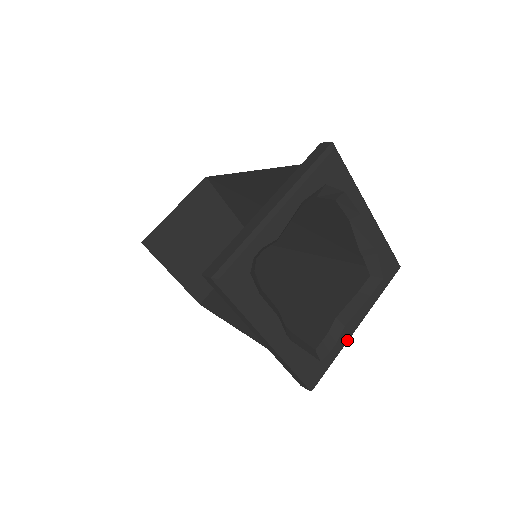
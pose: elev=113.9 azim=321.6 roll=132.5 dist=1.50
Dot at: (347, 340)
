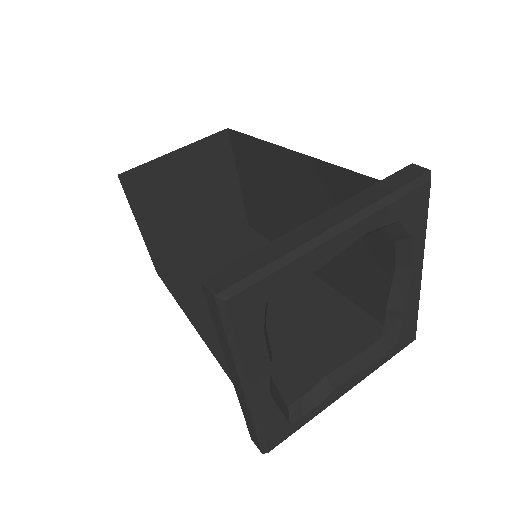
Dot at: (327, 406)
